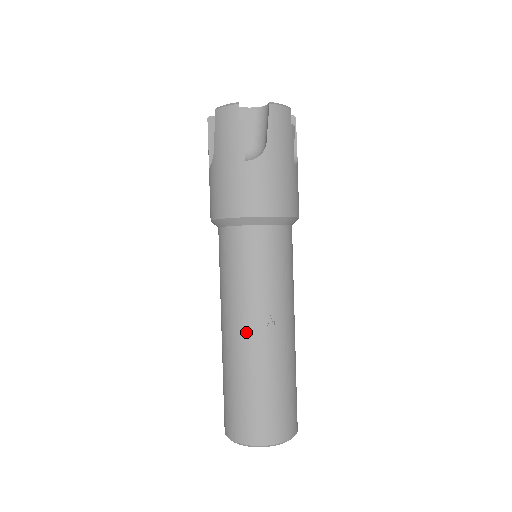
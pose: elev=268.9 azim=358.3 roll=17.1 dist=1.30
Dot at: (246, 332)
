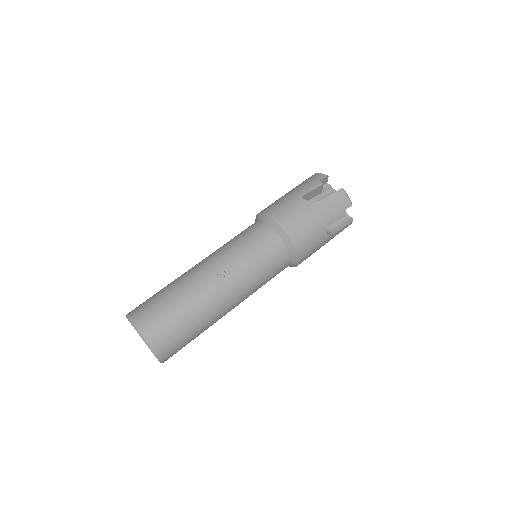
Dot at: (205, 268)
